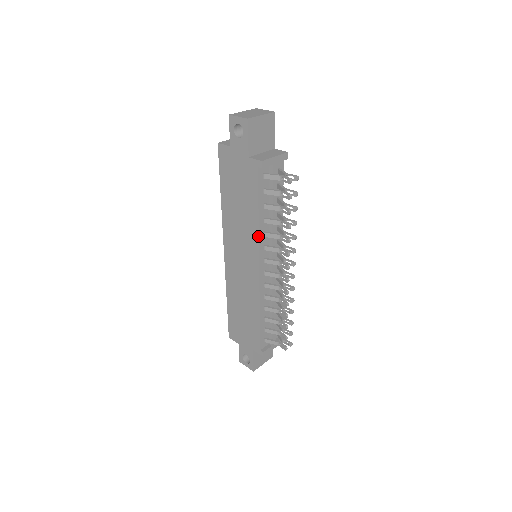
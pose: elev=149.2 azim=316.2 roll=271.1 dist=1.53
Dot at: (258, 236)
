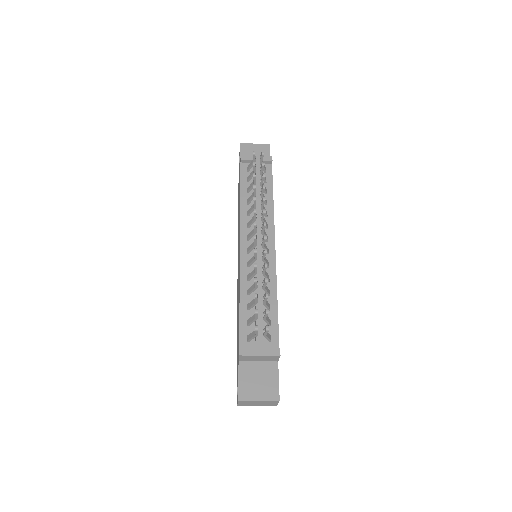
Dot at: (240, 214)
